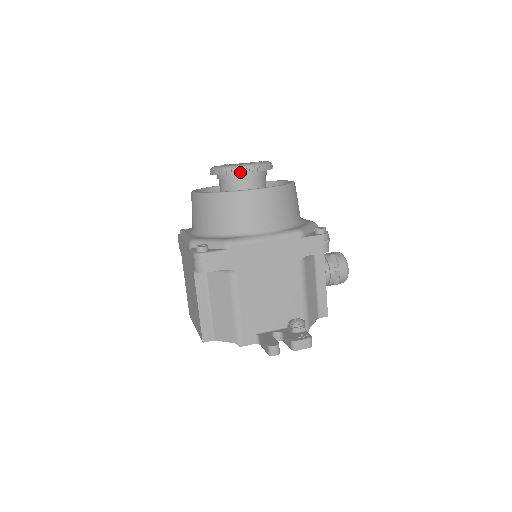
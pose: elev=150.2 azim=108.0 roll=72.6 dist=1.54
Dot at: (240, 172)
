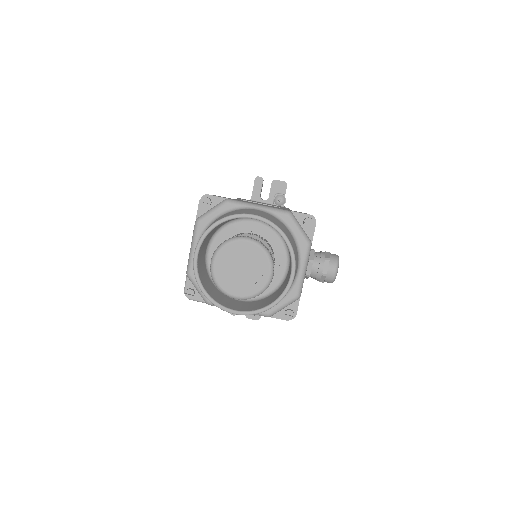
Dot at: occluded
